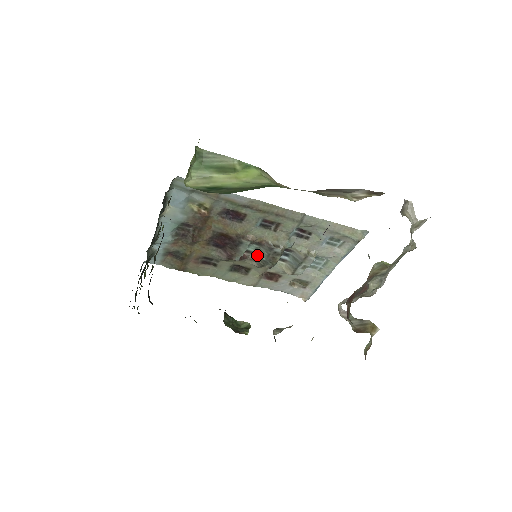
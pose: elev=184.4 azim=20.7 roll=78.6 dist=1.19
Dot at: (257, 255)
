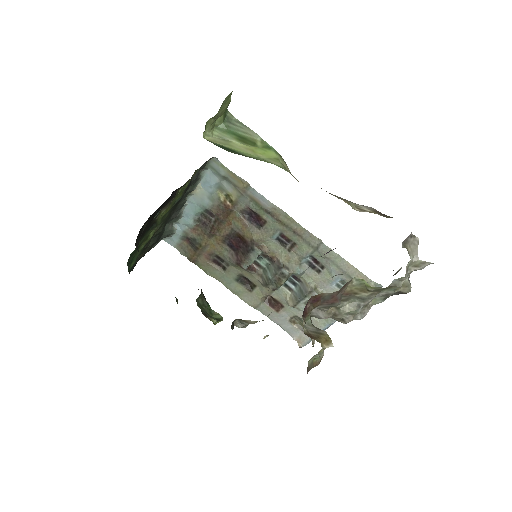
Dot at: (266, 272)
